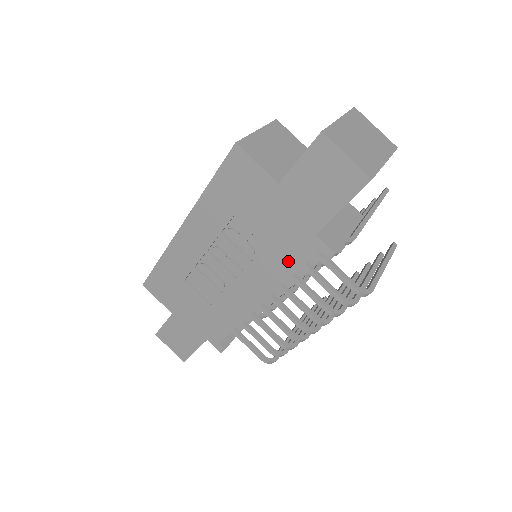
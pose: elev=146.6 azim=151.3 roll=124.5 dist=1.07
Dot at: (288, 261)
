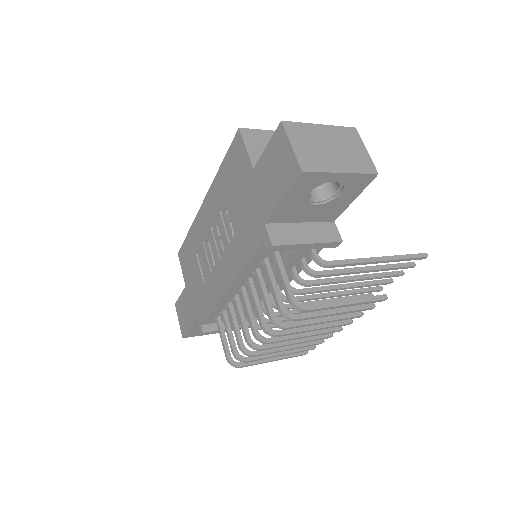
Dot at: (247, 248)
